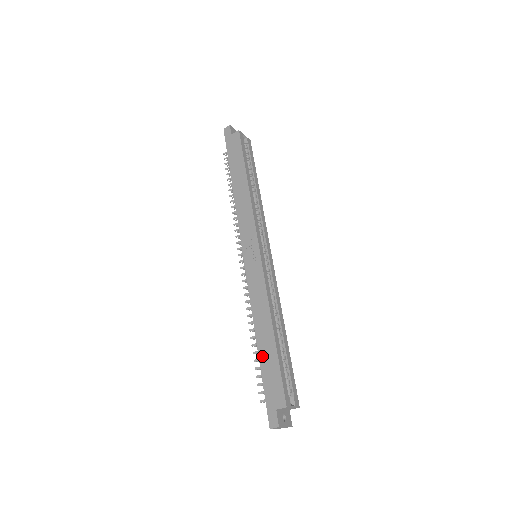
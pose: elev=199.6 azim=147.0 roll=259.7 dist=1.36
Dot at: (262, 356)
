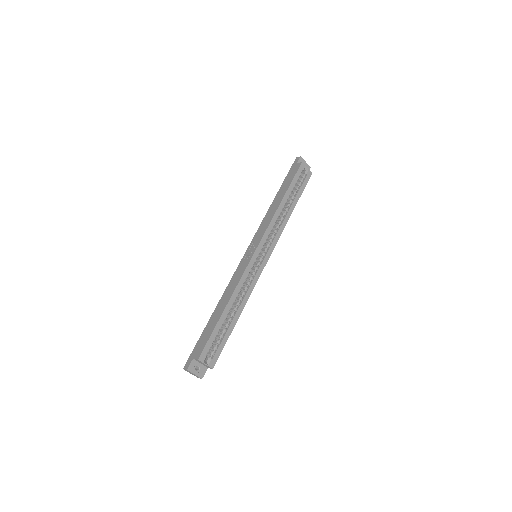
Dot at: (210, 321)
